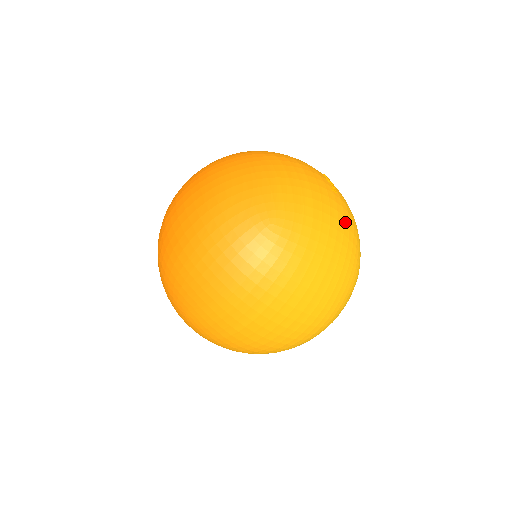
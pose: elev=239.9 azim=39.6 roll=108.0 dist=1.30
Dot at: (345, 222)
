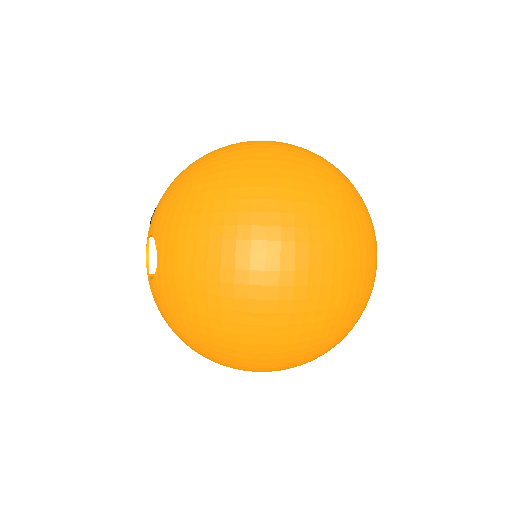
Dot at: occluded
